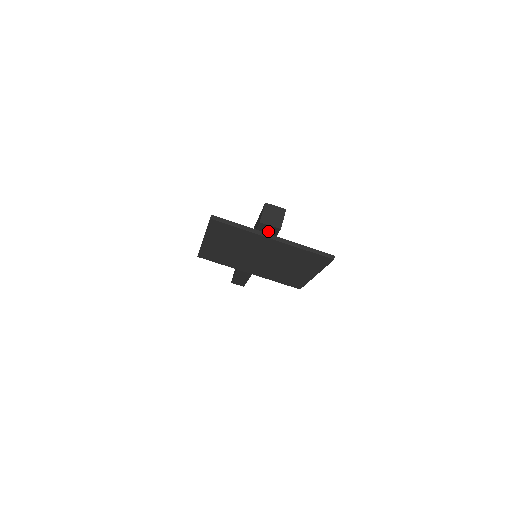
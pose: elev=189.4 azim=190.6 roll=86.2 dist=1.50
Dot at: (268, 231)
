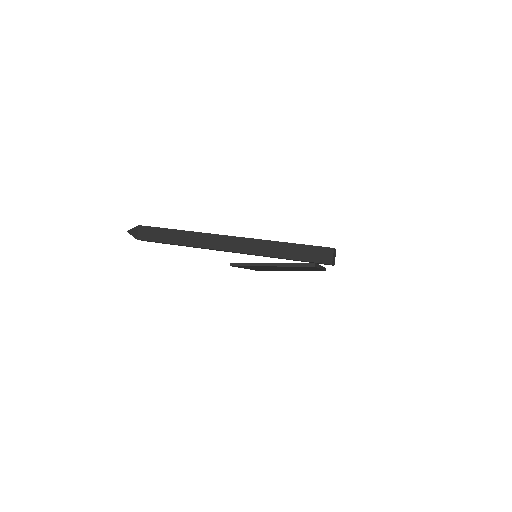
Dot at: occluded
